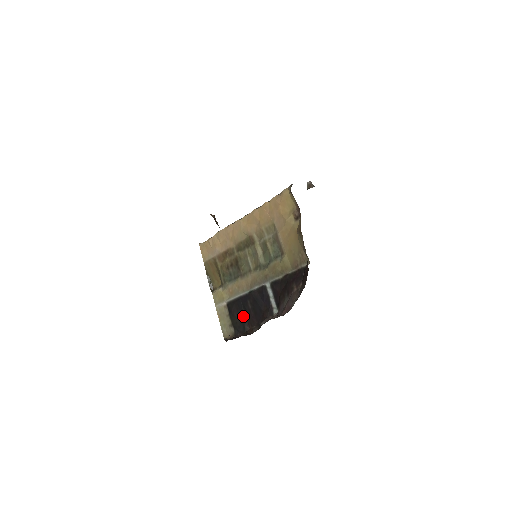
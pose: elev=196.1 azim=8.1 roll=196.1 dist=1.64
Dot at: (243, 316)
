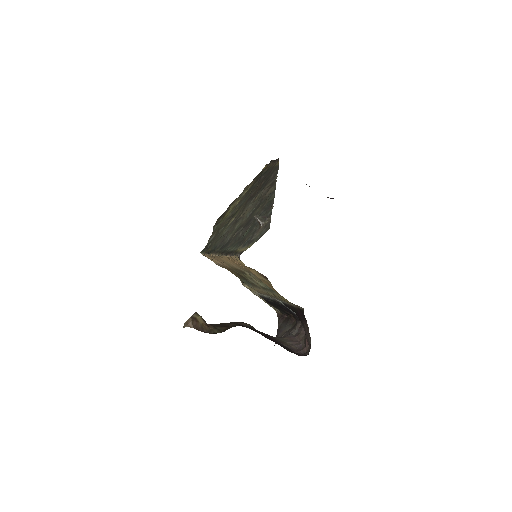
Dot at: (278, 307)
